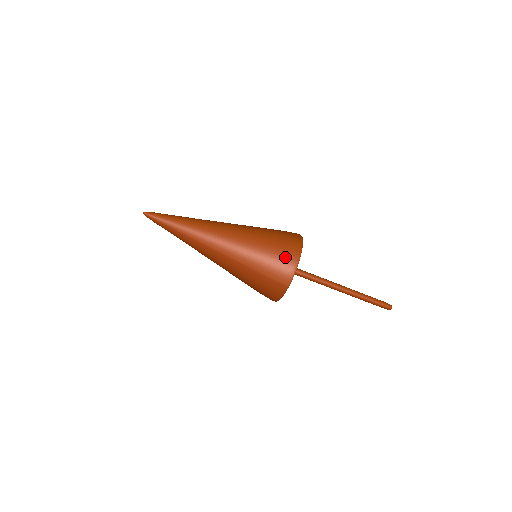
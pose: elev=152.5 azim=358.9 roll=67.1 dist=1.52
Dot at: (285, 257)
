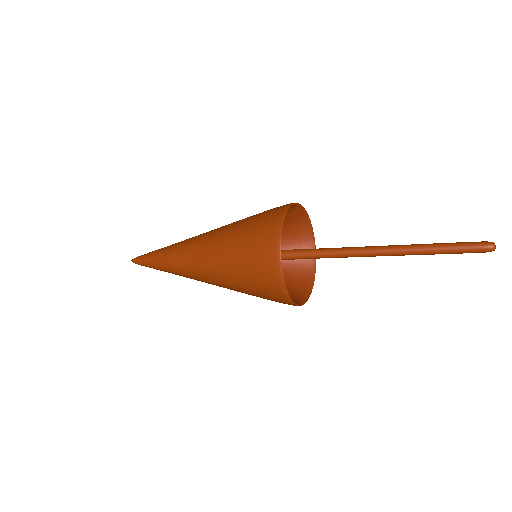
Dot at: (265, 281)
